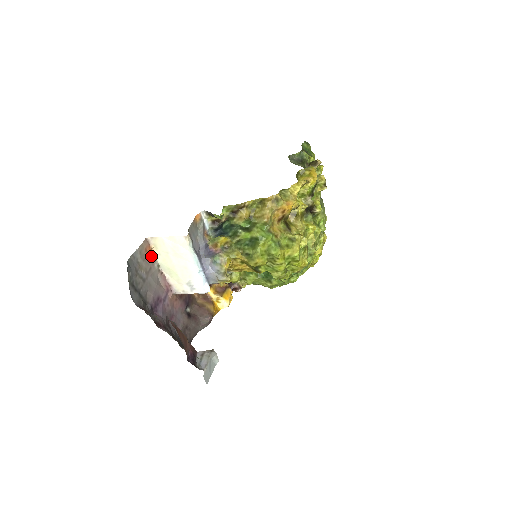
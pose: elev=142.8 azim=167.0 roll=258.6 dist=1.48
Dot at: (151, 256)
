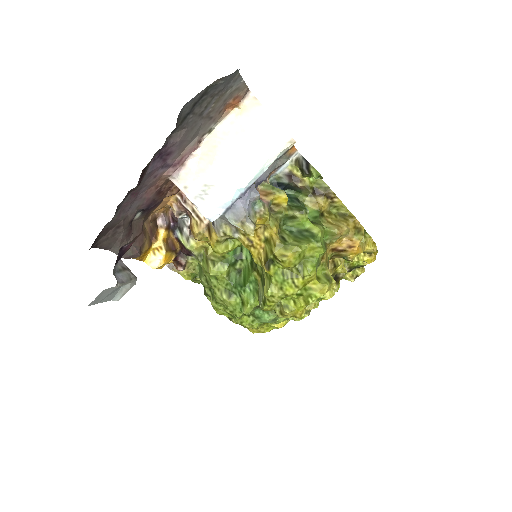
Dot at: (224, 111)
